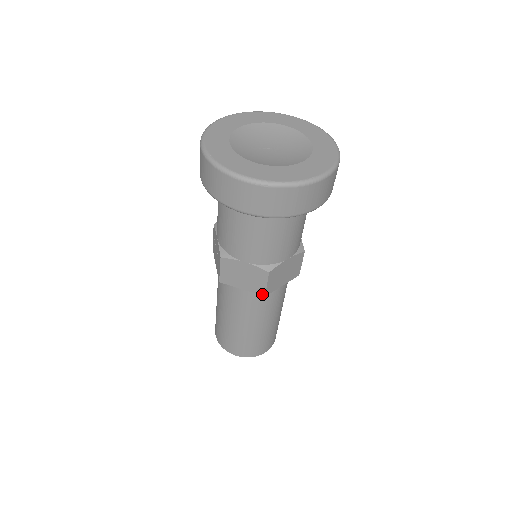
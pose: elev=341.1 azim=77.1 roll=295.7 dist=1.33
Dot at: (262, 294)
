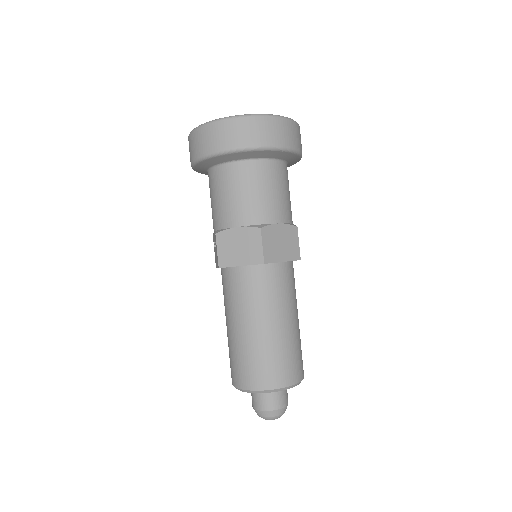
Dot at: (261, 262)
